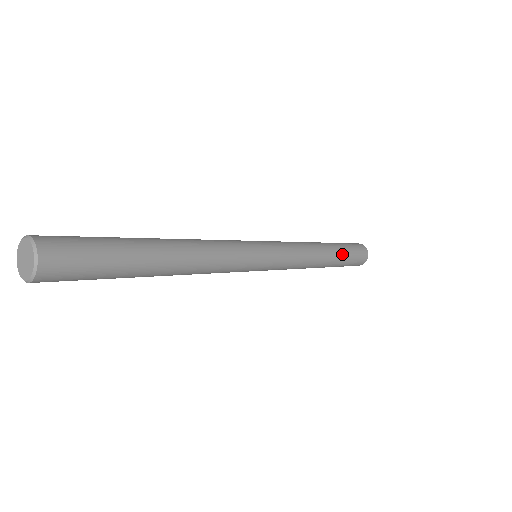
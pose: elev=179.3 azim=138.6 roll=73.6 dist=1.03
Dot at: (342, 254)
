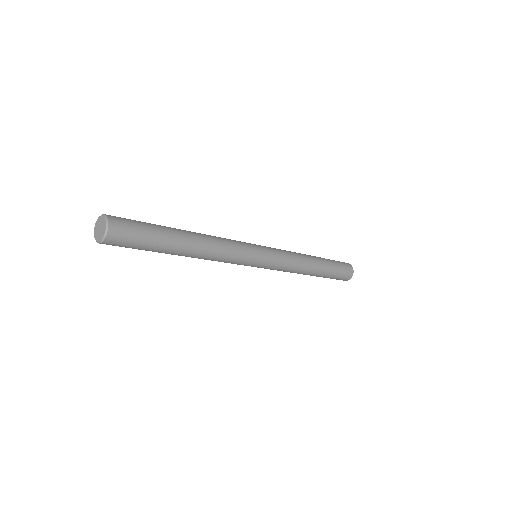
Dot at: (329, 266)
